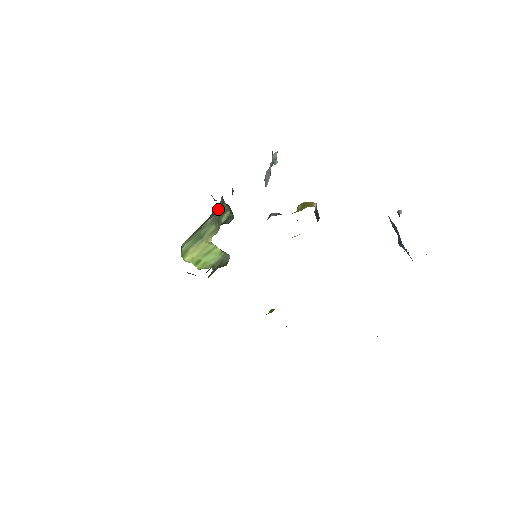
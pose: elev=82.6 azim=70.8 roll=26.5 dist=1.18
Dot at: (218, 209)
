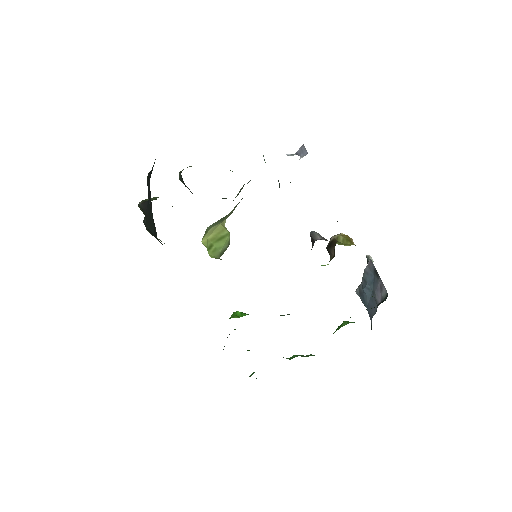
Dot at: occluded
